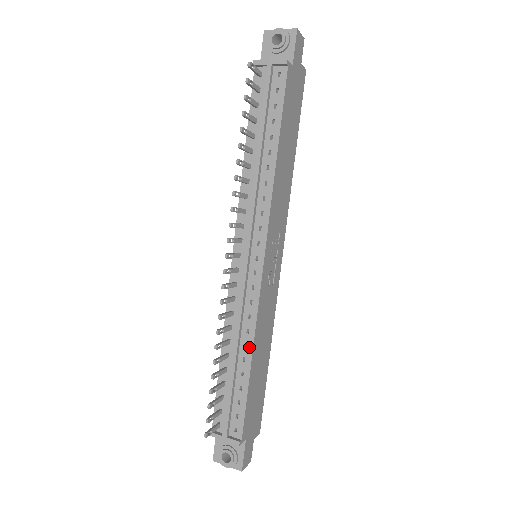
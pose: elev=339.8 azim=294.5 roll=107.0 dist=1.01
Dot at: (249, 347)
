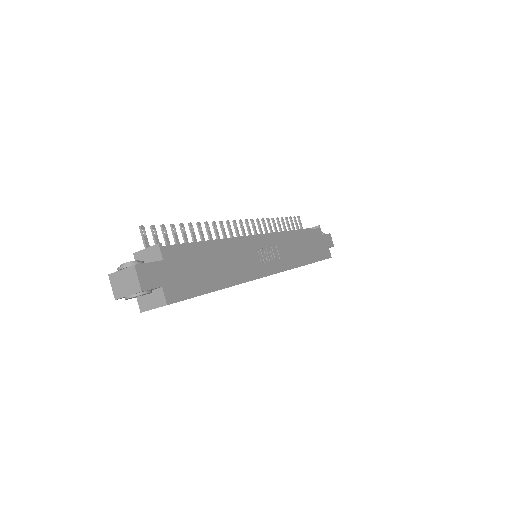
Dot at: (220, 241)
